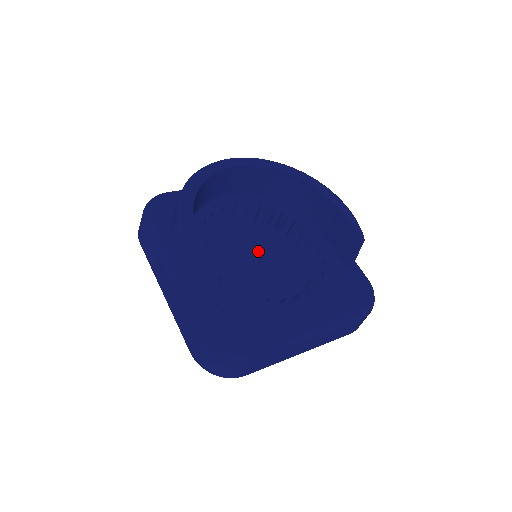
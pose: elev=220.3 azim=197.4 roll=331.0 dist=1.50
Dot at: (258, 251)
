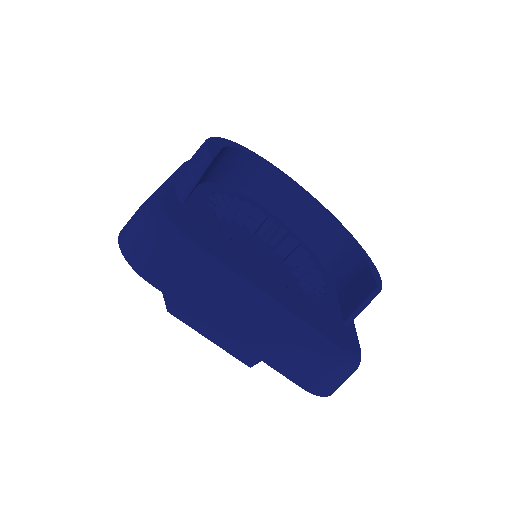
Dot at: (261, 259)
